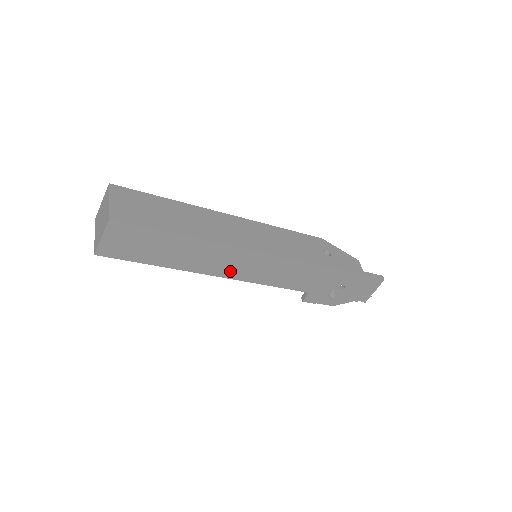
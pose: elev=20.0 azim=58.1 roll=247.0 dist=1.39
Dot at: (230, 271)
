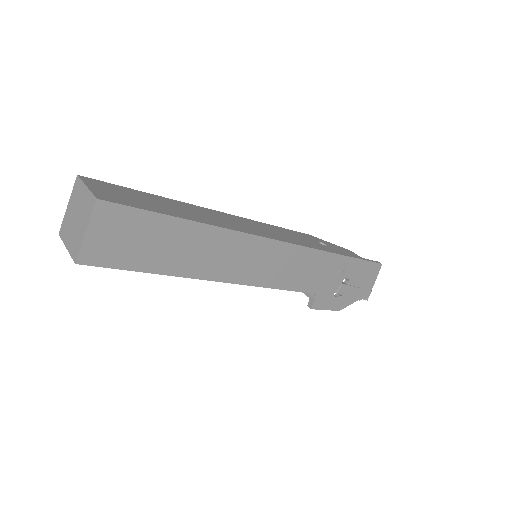
Dot at: (237, 272)
